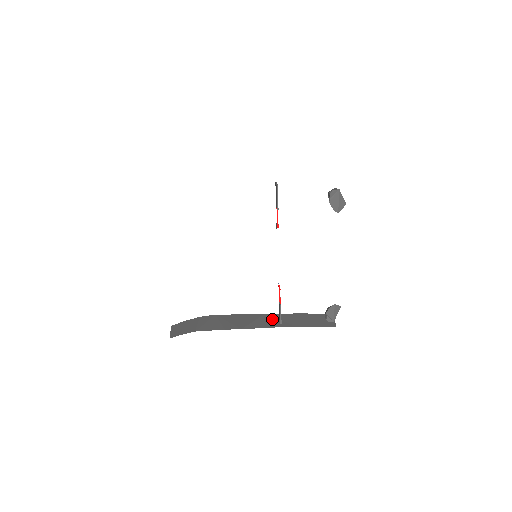
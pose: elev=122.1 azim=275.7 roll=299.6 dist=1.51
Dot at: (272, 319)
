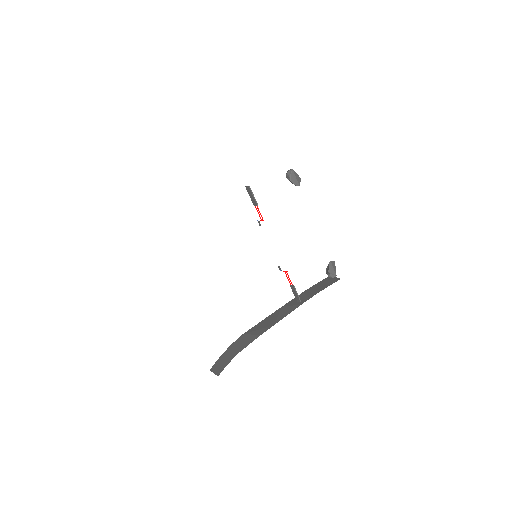
Dot at: (291, 305)
